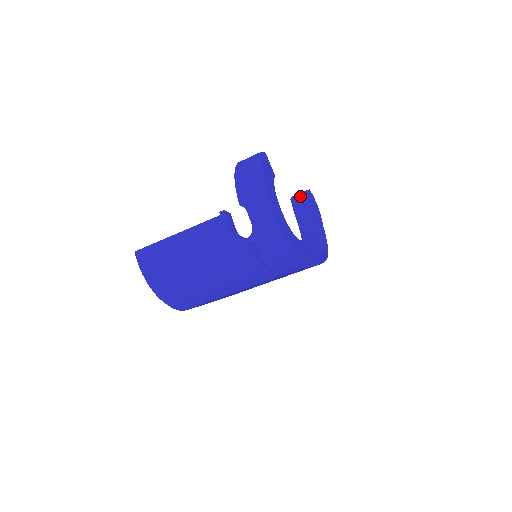
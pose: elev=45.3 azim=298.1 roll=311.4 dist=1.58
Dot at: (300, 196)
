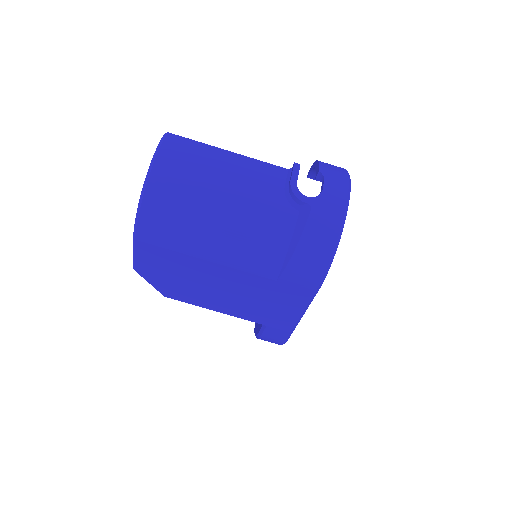
Dot at: occluded
